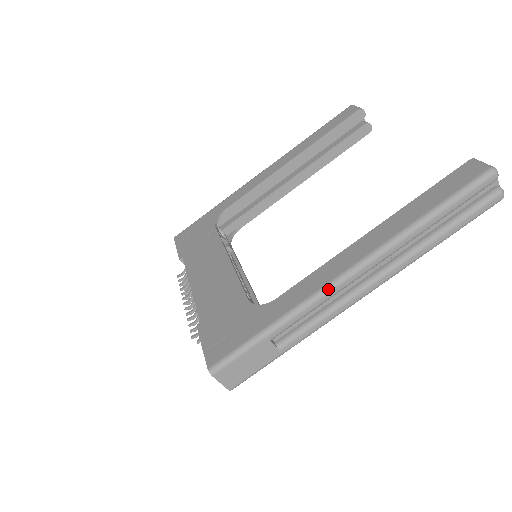
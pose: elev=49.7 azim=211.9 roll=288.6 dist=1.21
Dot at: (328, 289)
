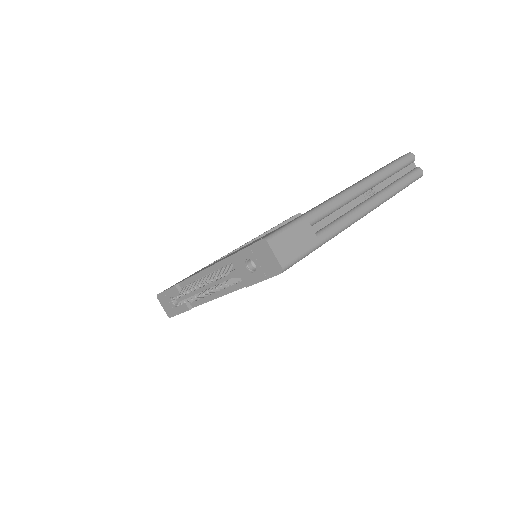
Dot at: (342, 194)
